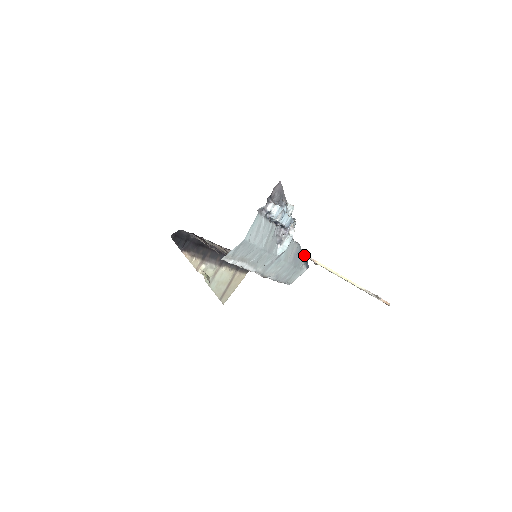
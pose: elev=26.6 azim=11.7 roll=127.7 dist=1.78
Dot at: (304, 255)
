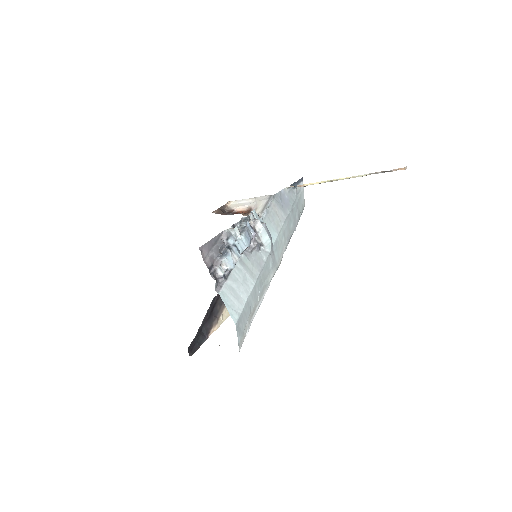
Dot at: (288, 188)
